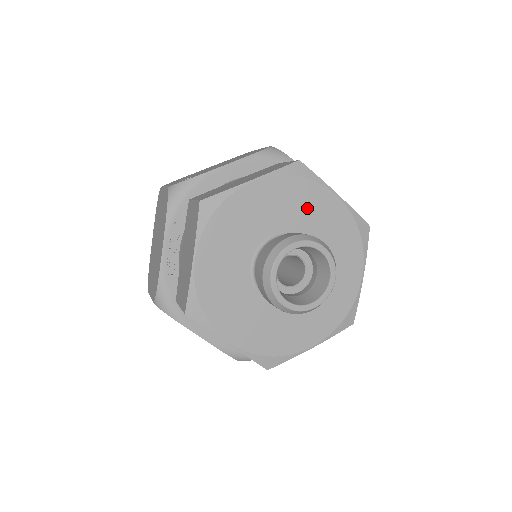
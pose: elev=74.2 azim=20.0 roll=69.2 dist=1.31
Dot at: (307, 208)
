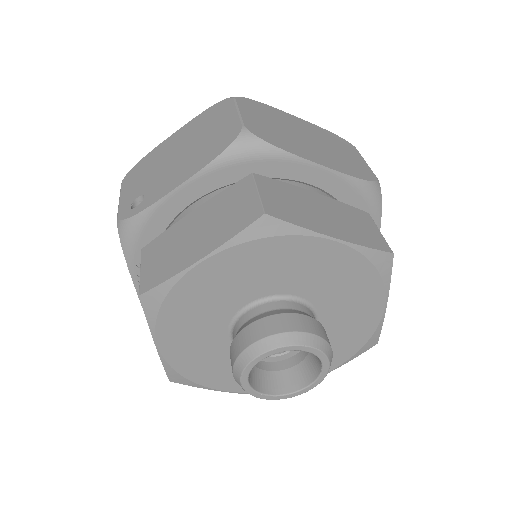
Dot at: (290, 266)
